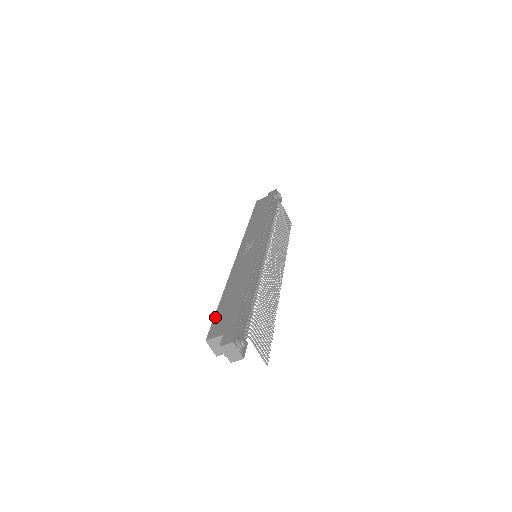
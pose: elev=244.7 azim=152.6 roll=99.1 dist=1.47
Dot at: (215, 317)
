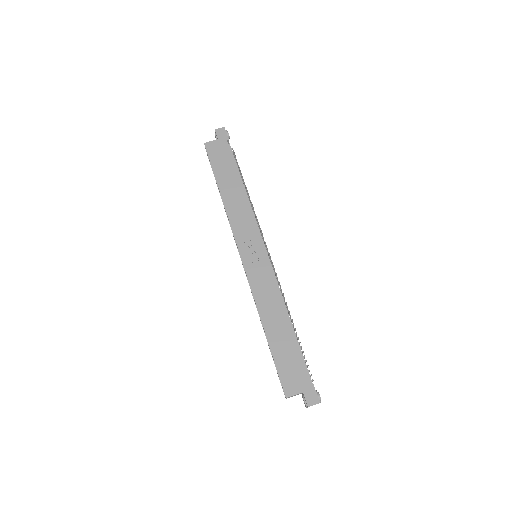
Dot at: (277, 366)
